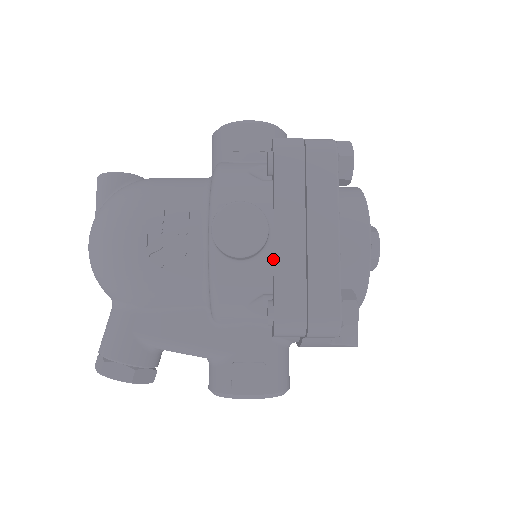
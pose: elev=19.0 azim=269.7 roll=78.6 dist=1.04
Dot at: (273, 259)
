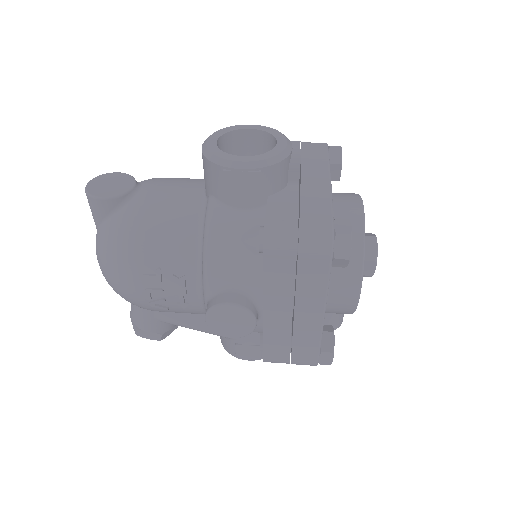
Dot at: (263, 325)
